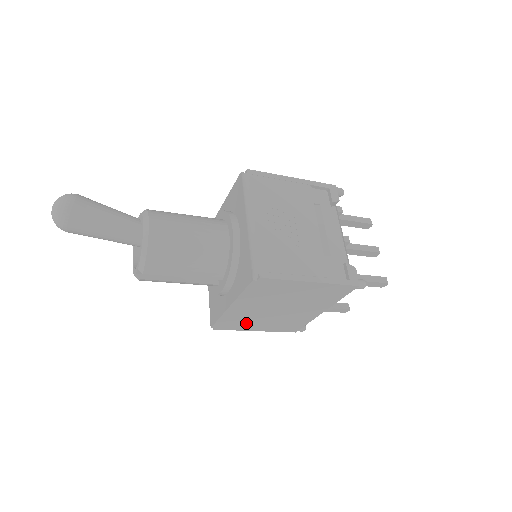
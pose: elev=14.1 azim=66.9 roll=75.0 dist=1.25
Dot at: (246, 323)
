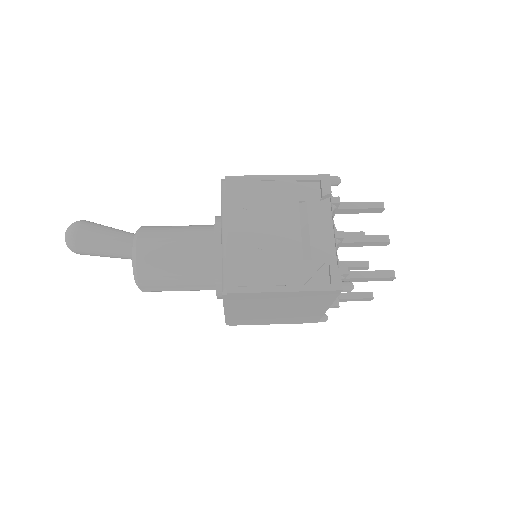
Dot at: (256, 320)
